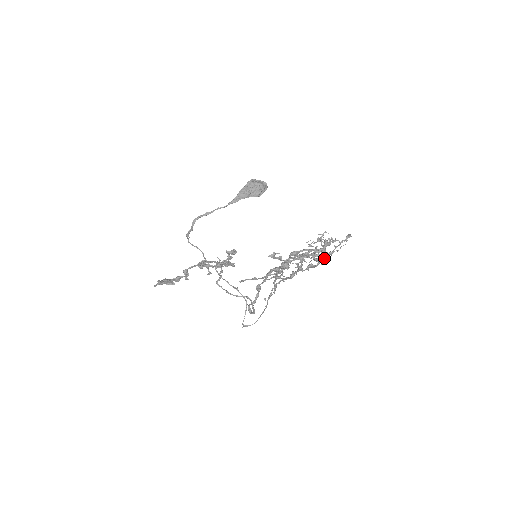
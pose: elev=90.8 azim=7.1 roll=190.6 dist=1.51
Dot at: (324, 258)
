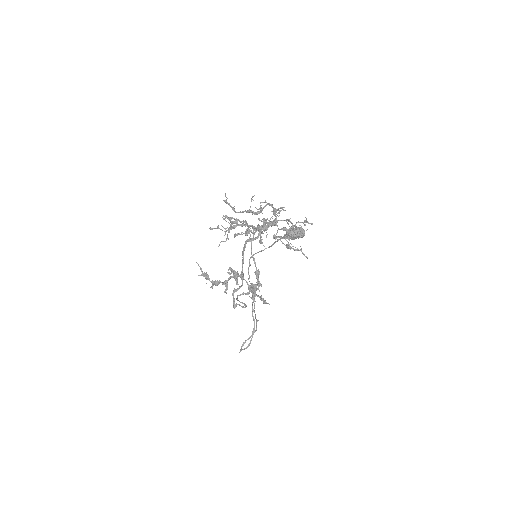
Dot at: (288, 245)
